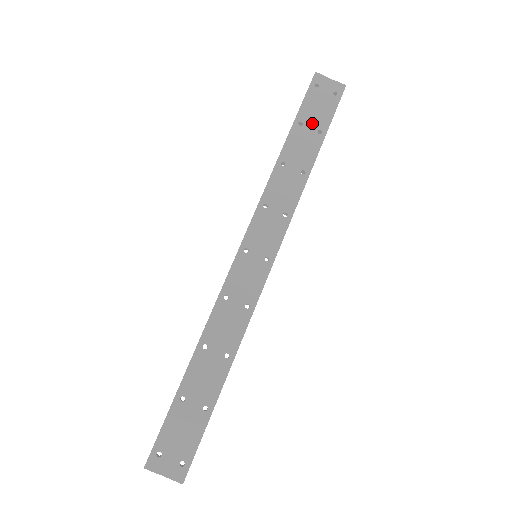
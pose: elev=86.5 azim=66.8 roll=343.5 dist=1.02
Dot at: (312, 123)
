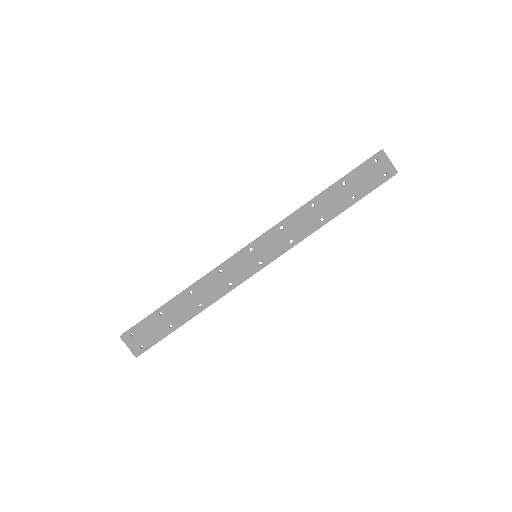
Dot at: (353, 187)
